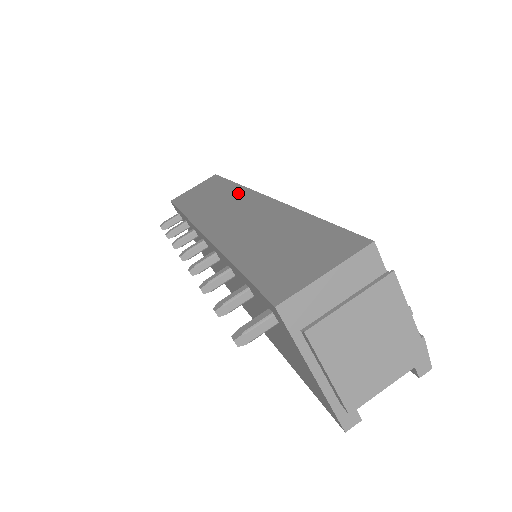
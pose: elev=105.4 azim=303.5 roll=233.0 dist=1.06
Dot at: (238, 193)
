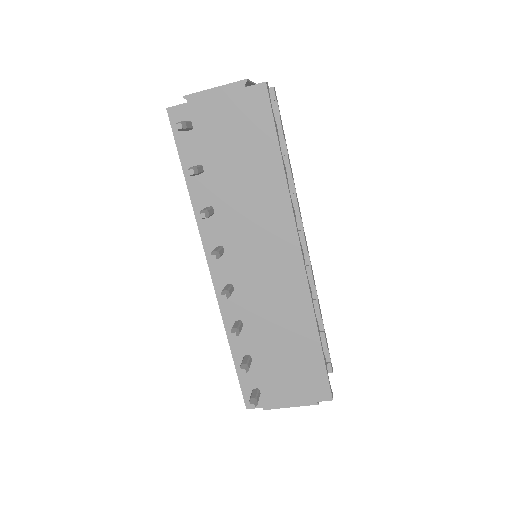
Dot at: occluded
